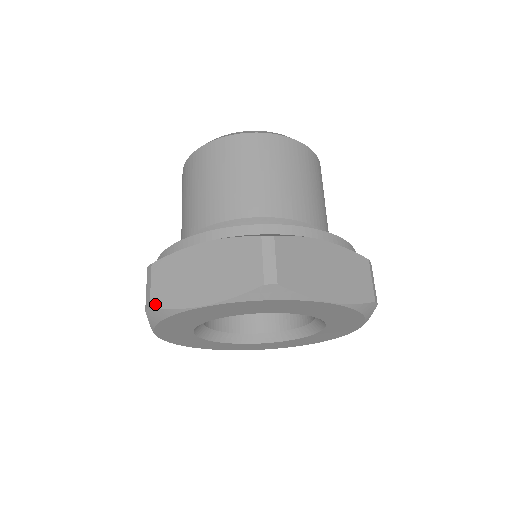
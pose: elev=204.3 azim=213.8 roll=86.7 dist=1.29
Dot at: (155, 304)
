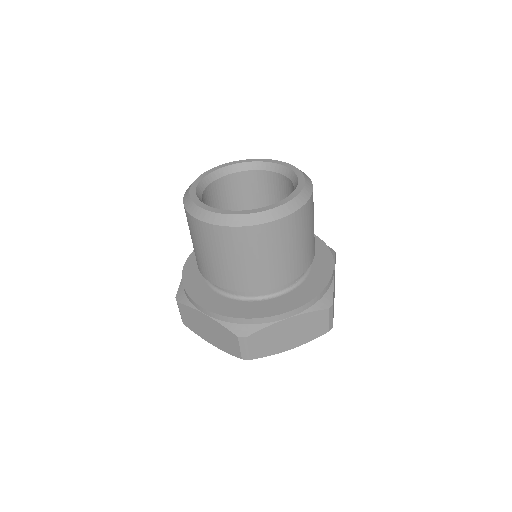
Dot at: (254, 357)
